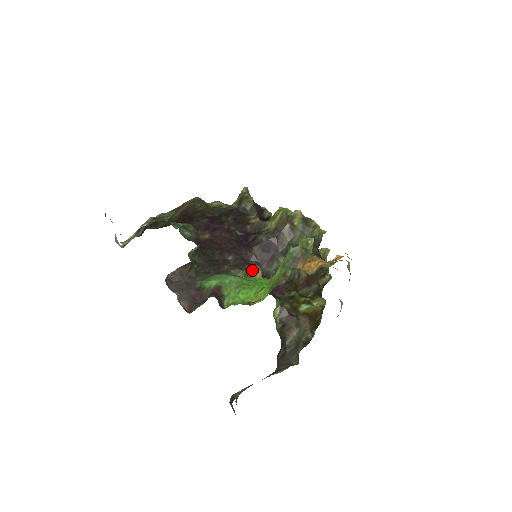
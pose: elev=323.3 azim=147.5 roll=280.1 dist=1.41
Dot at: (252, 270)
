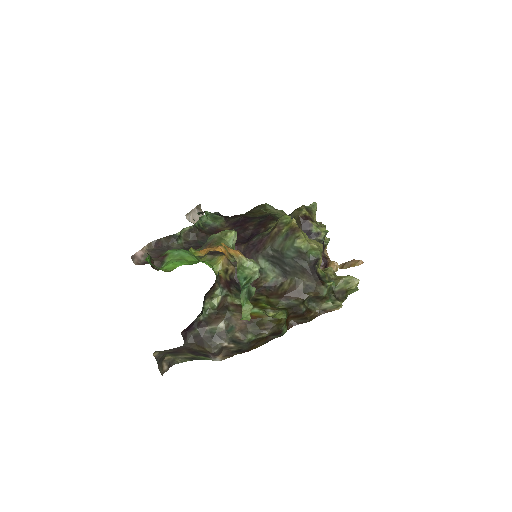
Dot at: (218, 258)
